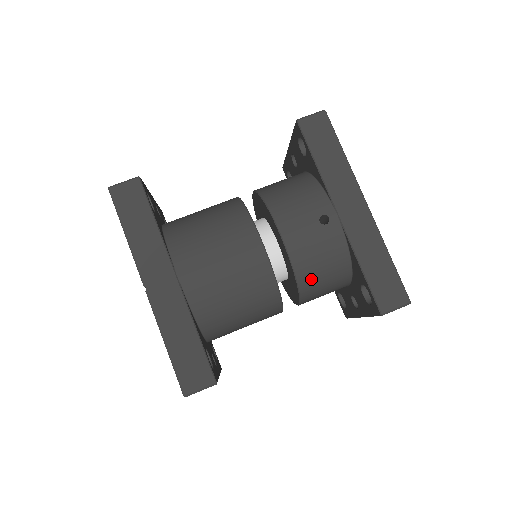
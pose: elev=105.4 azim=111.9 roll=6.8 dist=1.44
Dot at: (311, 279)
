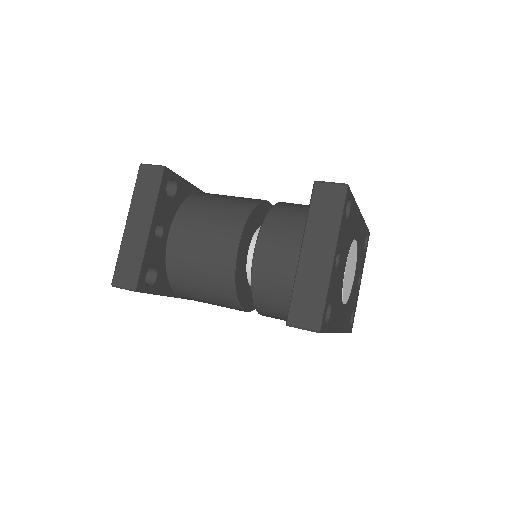
Dot at: (282, 212)
